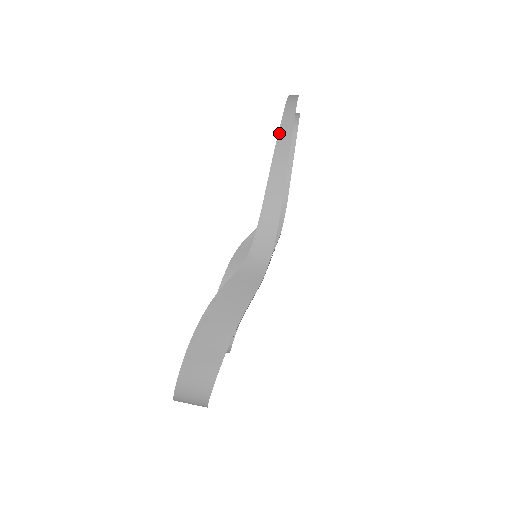
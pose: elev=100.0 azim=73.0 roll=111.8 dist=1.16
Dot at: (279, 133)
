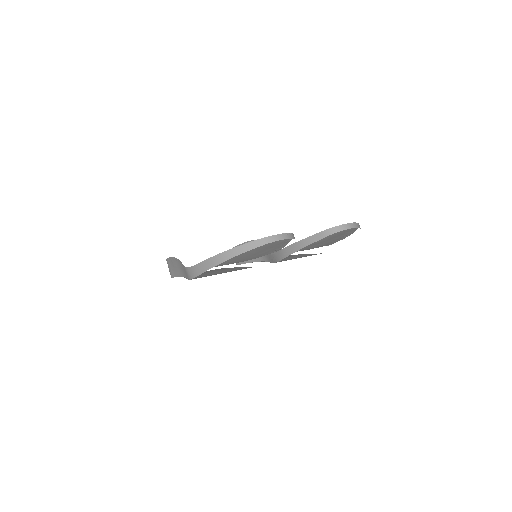
Dot at: (233, 248)
